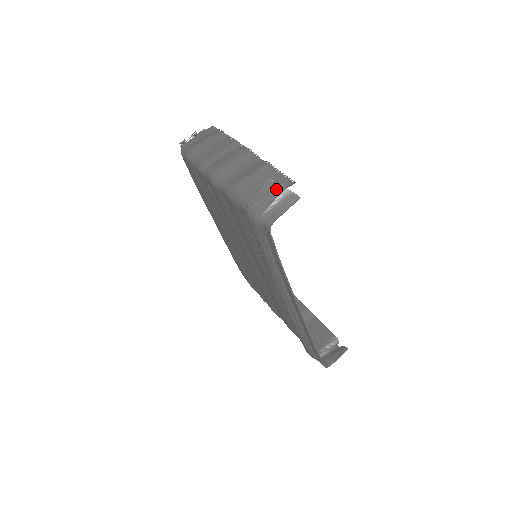
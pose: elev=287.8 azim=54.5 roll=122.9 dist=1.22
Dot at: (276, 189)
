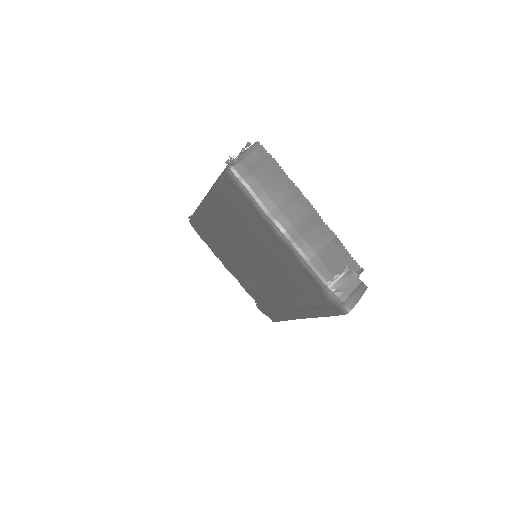
Dot at: (355, 281)
